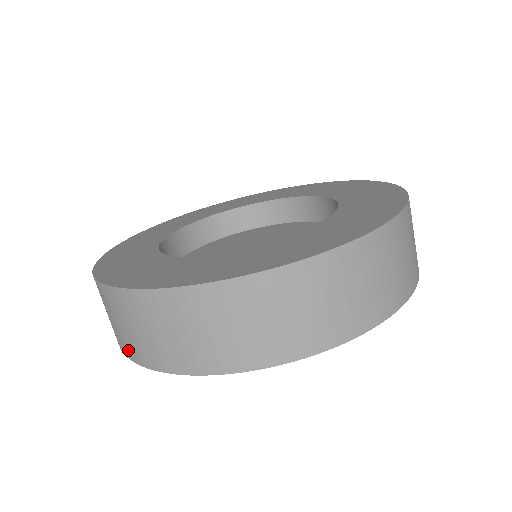
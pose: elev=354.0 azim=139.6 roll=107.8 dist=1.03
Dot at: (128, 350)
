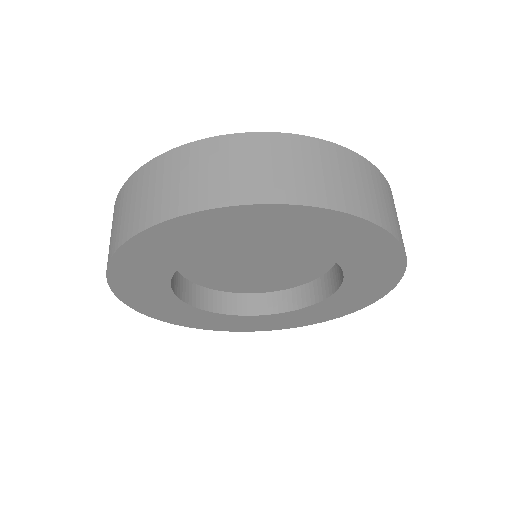
Dot at: (184, 203)
